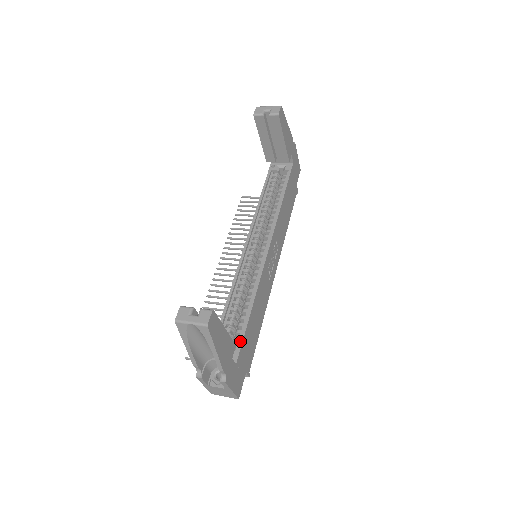
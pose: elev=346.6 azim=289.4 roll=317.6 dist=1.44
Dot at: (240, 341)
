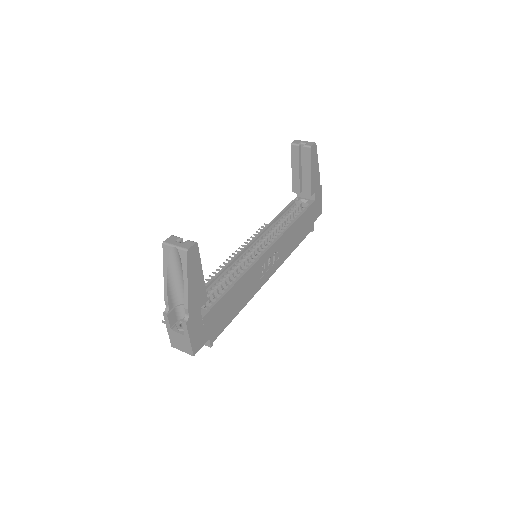
Dot at: (213, 303)
